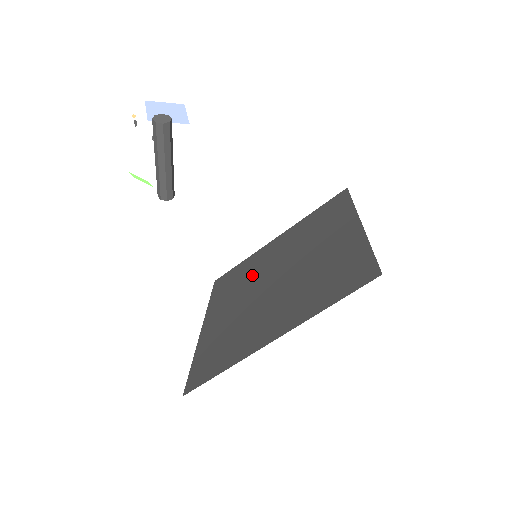
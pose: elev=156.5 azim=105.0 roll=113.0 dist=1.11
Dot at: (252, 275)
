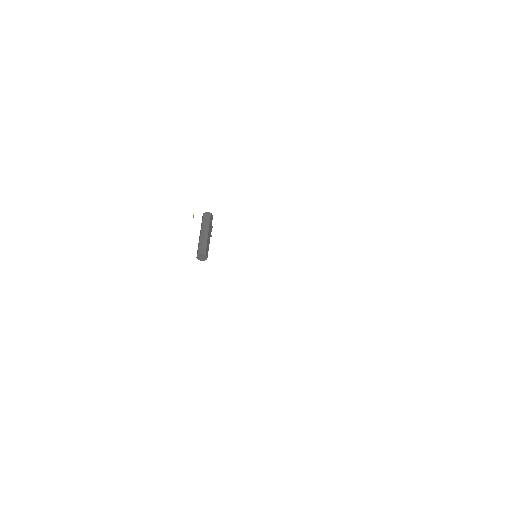
Dot at: occluded
